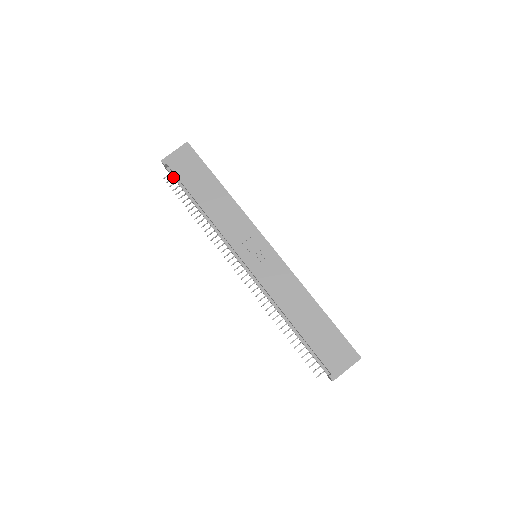
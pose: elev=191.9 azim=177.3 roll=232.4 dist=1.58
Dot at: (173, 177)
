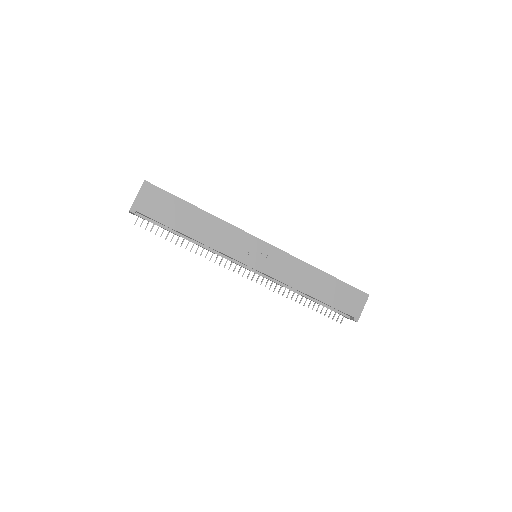
Dot at: (147, 220)
